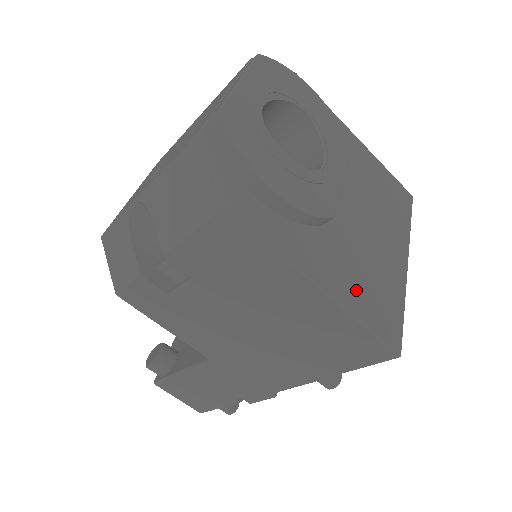
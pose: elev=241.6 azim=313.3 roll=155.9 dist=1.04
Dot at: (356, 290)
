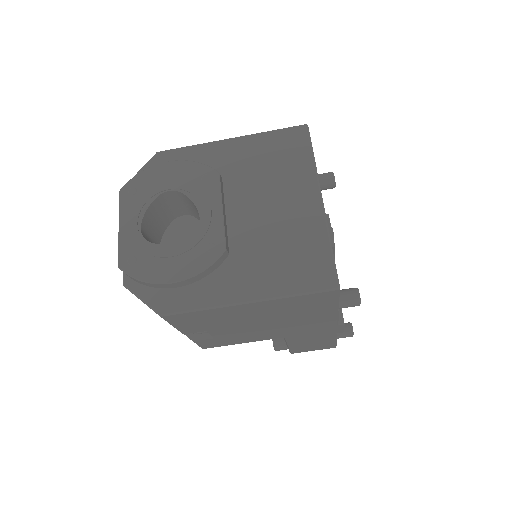
Dot at: (277, 275)
